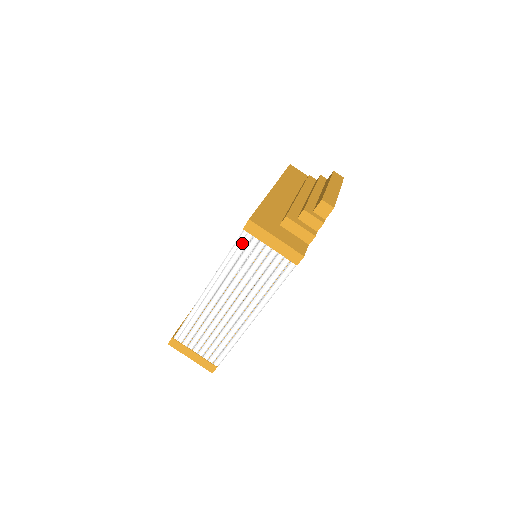
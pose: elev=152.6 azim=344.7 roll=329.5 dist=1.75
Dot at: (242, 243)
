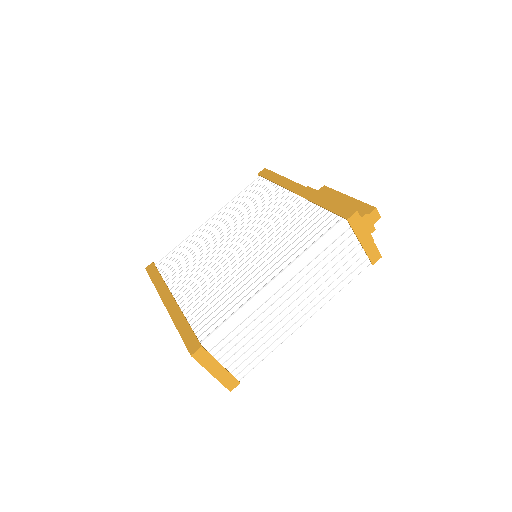
Dot at: (337, 235)
